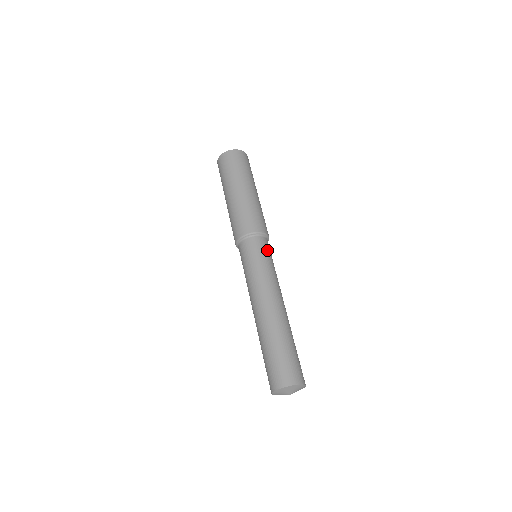
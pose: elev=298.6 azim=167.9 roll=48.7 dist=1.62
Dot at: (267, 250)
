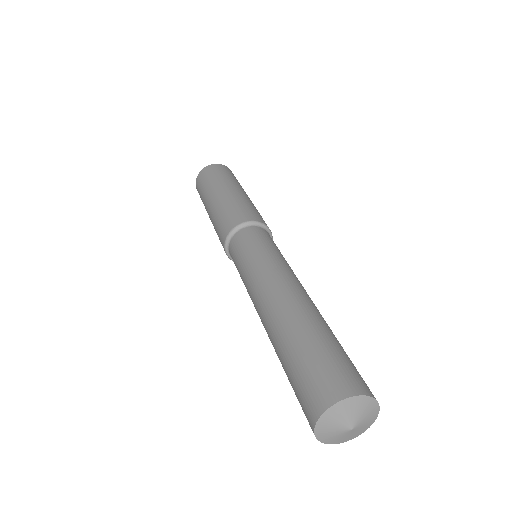
Dot at: (260, 237)
